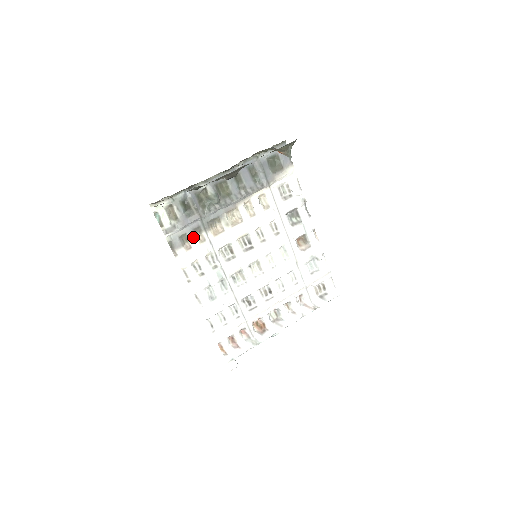
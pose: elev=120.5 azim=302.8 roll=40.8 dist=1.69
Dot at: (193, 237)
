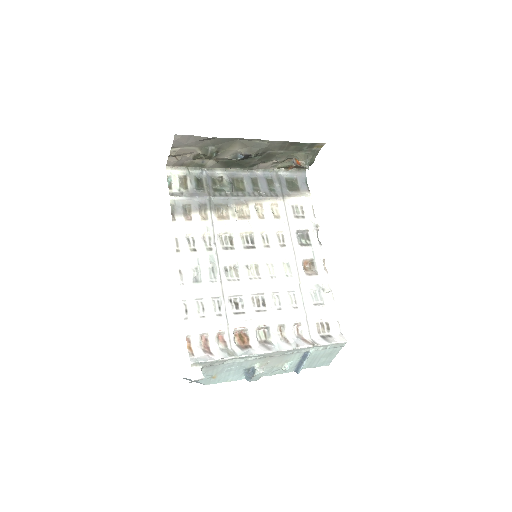
Dot at: (197, 211)
